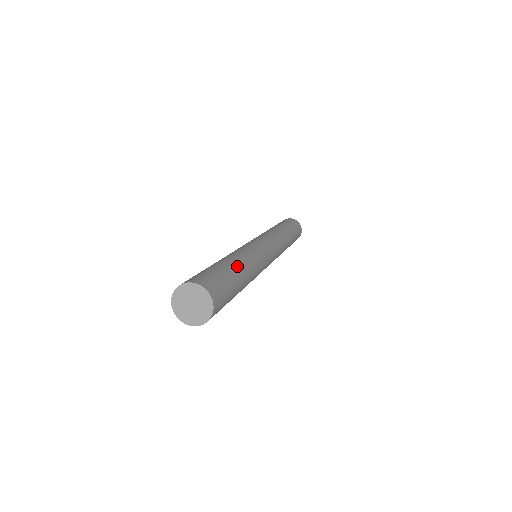
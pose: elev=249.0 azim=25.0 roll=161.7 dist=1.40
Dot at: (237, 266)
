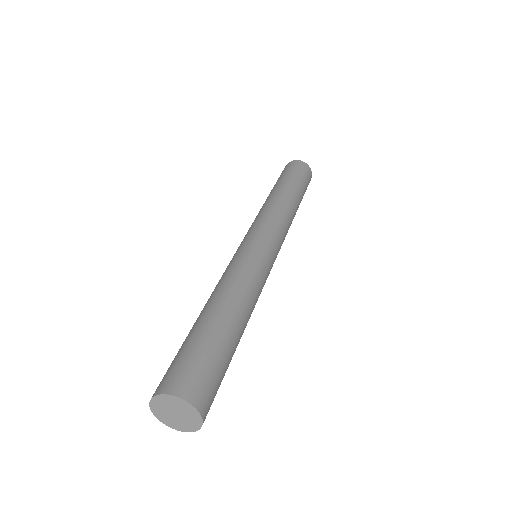
Dot at: (241, 335)
